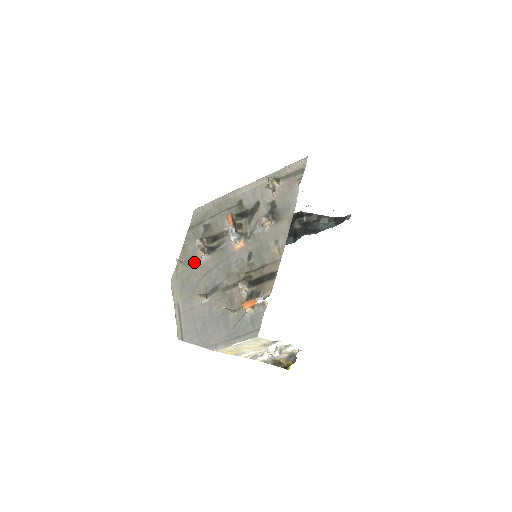
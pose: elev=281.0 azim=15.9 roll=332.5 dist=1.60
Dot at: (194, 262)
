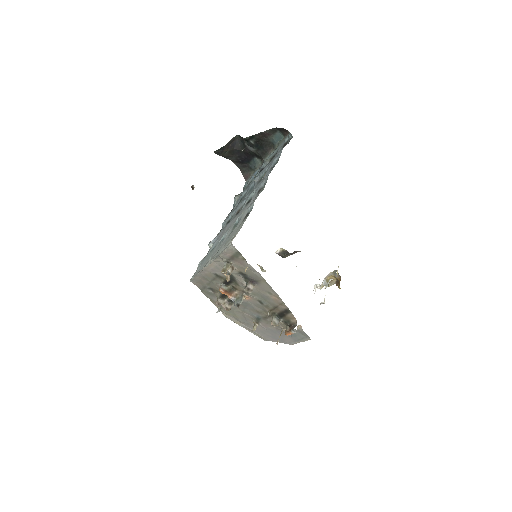
Dot at: occluded
